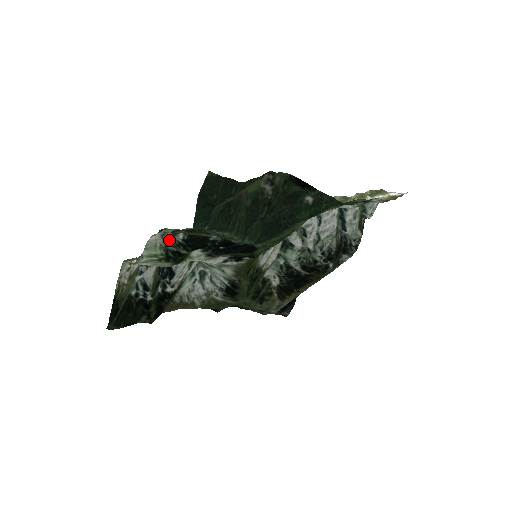
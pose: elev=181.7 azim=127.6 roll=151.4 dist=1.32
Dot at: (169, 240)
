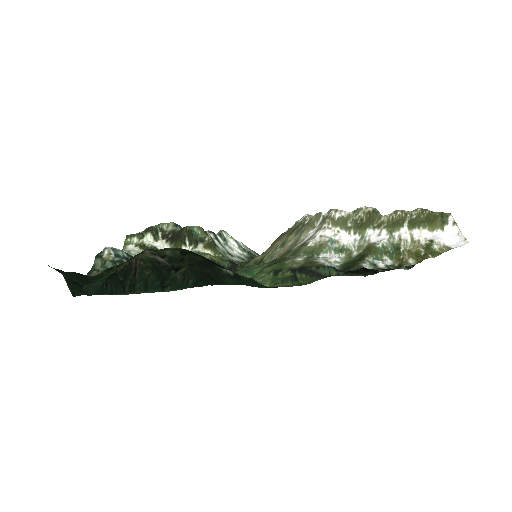
Dot at: (119, 256)
